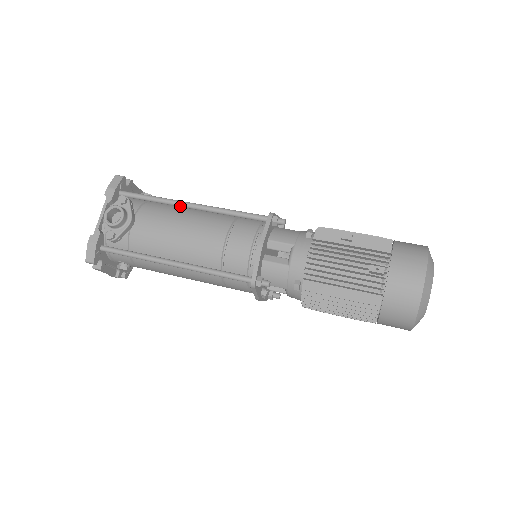
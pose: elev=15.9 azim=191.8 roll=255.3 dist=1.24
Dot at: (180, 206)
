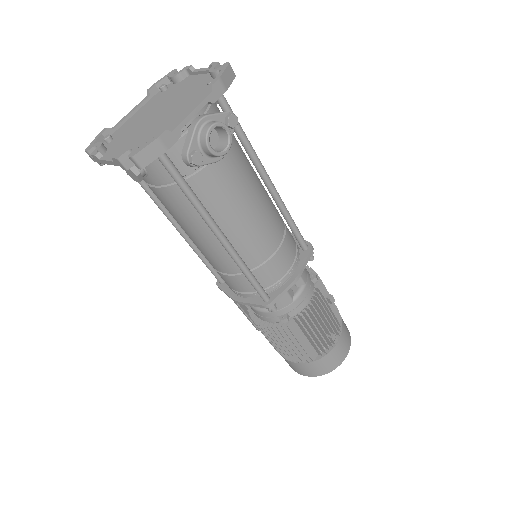
Dot at: (260, 173)
